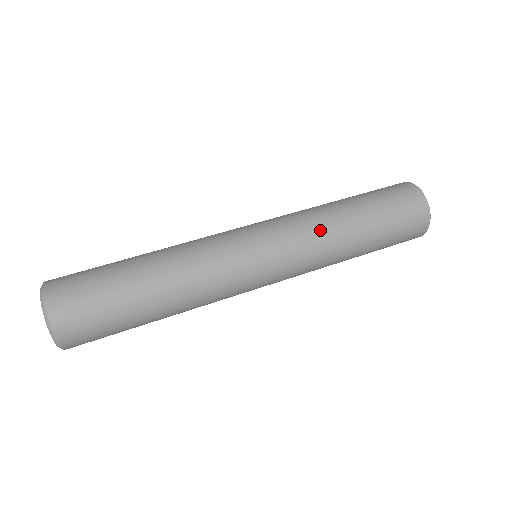
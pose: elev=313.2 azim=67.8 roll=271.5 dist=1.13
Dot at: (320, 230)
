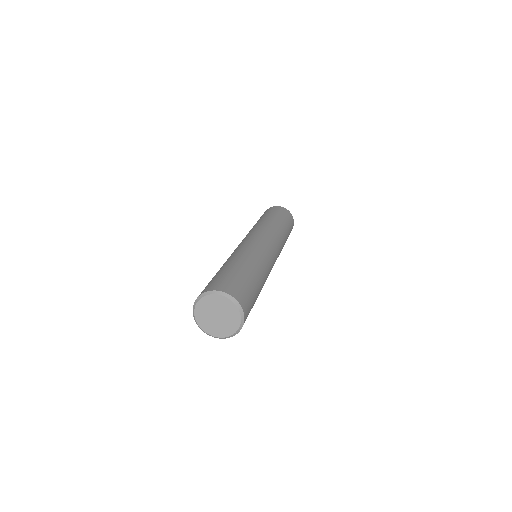
Dot at: (260, 225)
